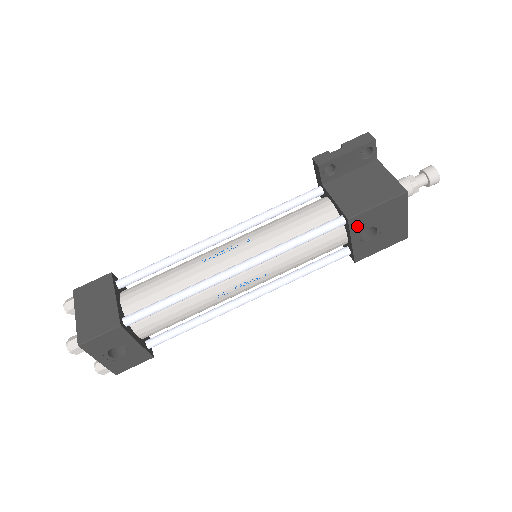
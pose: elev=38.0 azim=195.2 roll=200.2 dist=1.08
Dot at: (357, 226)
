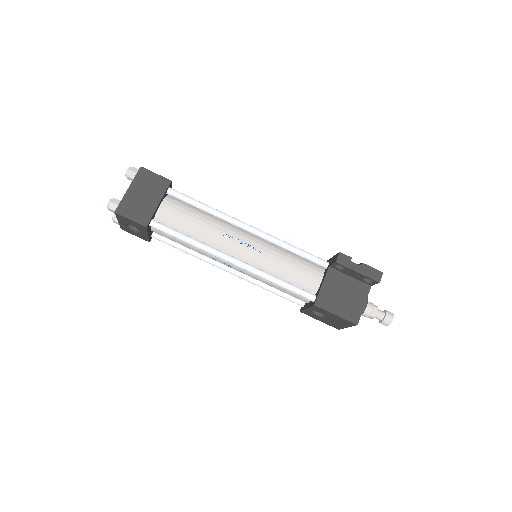
Dot at: (316, 309)
